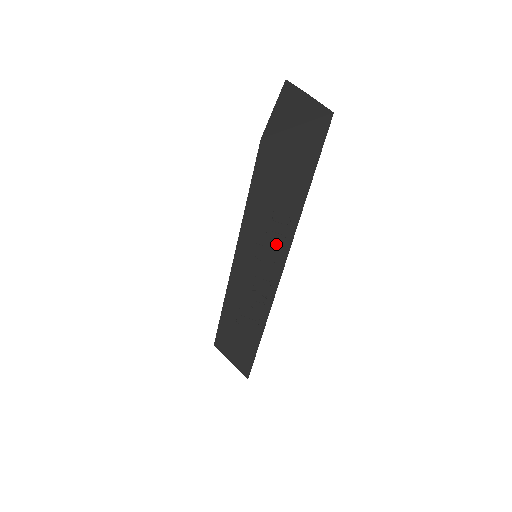
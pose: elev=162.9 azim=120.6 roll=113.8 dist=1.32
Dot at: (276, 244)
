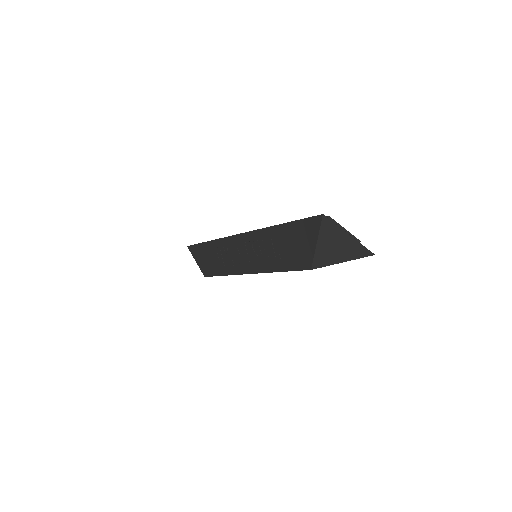
Dot at: occluded
